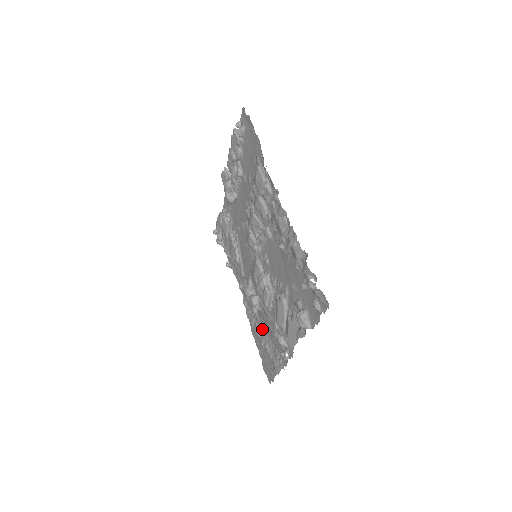
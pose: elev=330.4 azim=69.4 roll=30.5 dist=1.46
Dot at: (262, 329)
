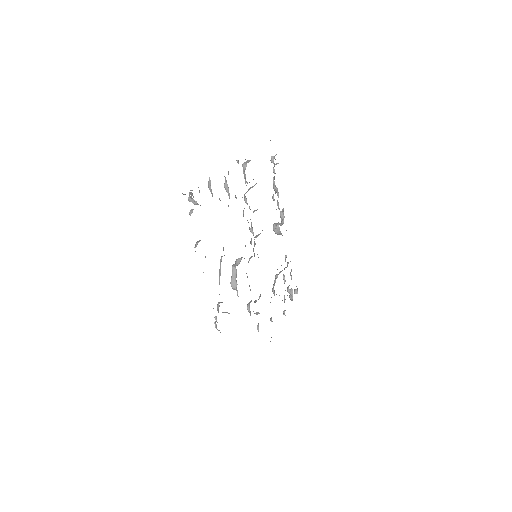
Dot at: occluded
